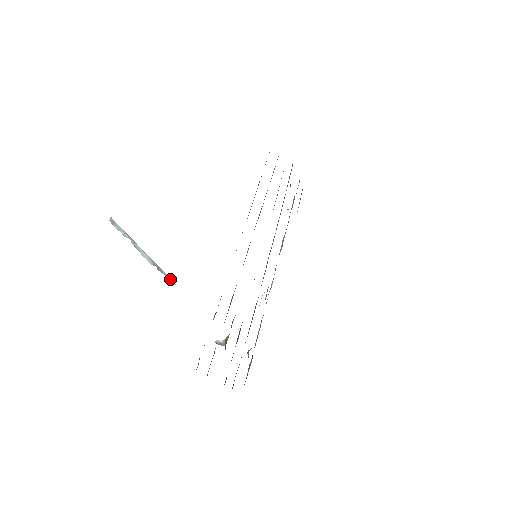
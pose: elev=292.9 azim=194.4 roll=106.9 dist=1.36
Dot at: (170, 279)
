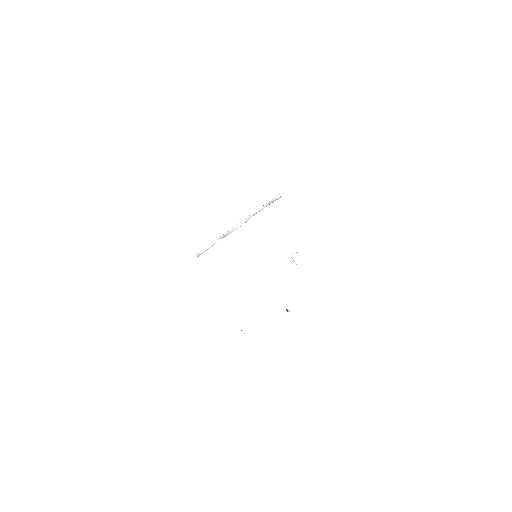
Dot at: (272, 201)
